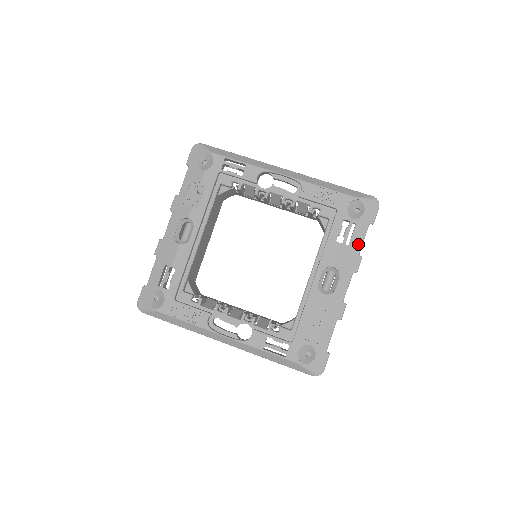
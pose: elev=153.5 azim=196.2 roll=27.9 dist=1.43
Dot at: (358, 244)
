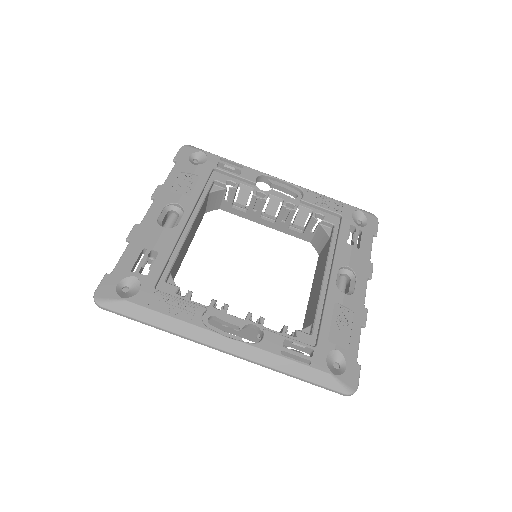
Dot at: (367, 250)
